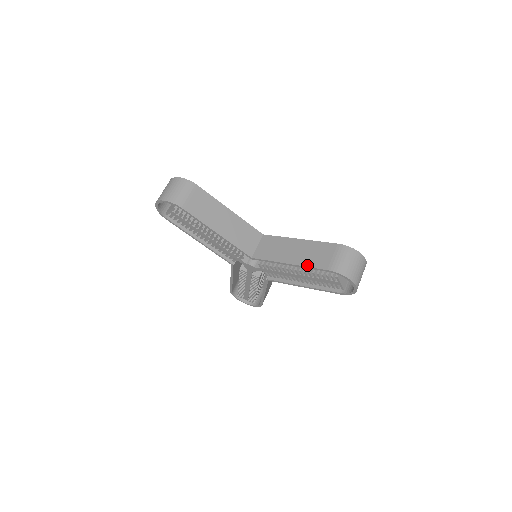
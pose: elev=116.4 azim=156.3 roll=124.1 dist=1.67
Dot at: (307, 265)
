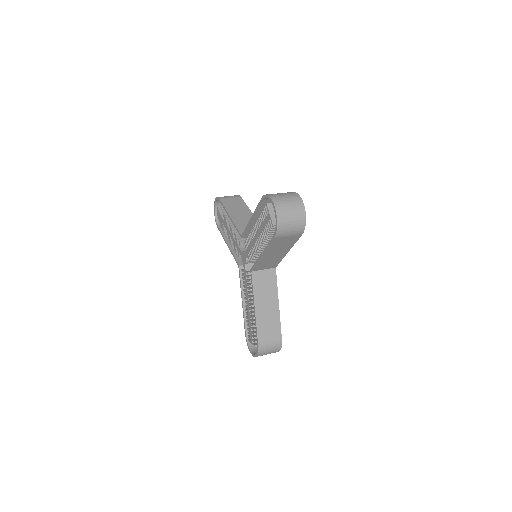
Dot at: (257, 208)
